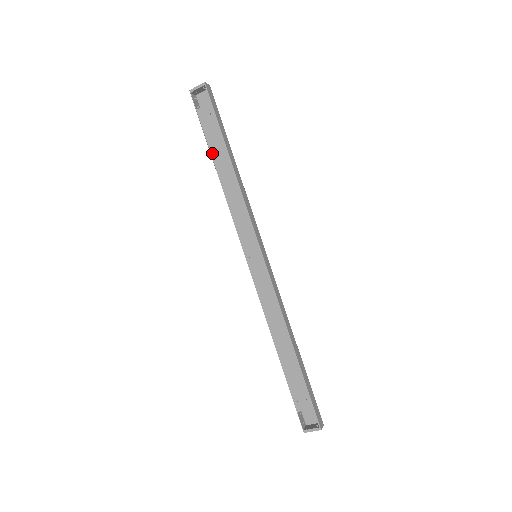
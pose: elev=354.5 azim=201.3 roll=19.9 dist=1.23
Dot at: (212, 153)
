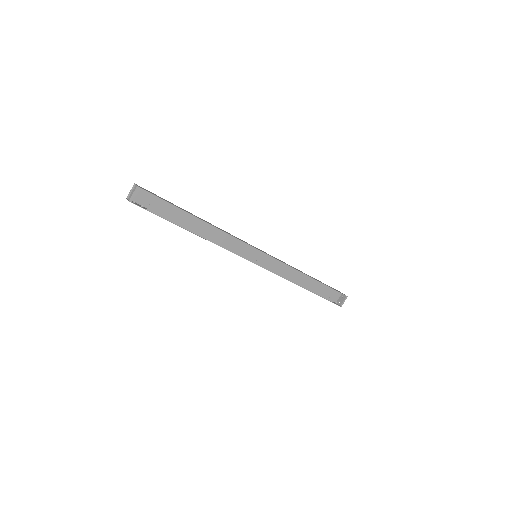
Dot at: (183, 227)
